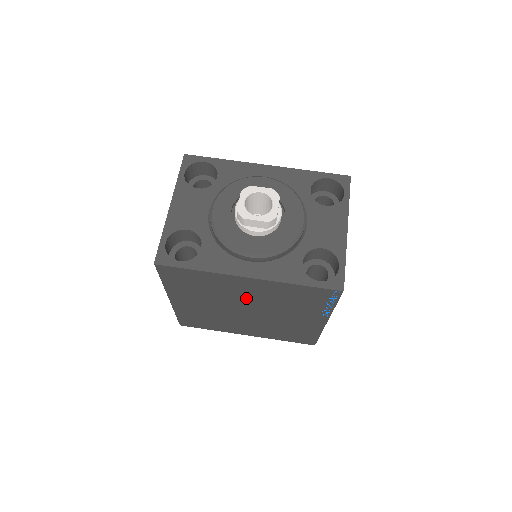
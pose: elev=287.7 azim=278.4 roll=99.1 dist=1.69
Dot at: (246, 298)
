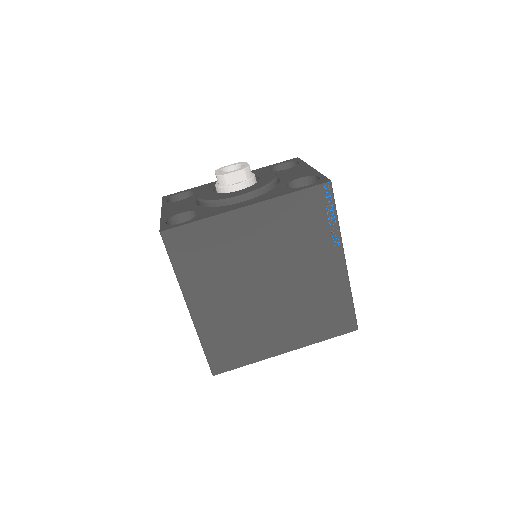
Dot at: (258, 254)
